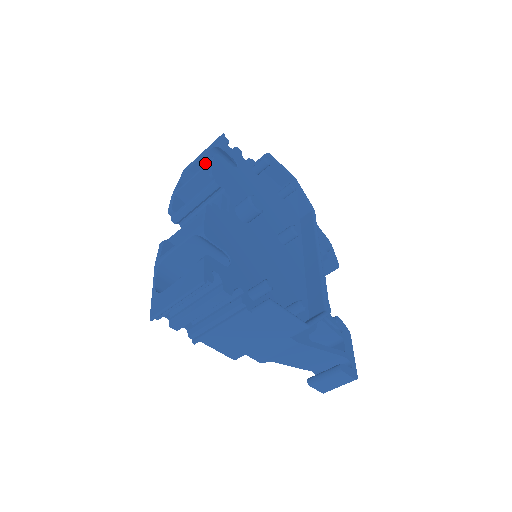
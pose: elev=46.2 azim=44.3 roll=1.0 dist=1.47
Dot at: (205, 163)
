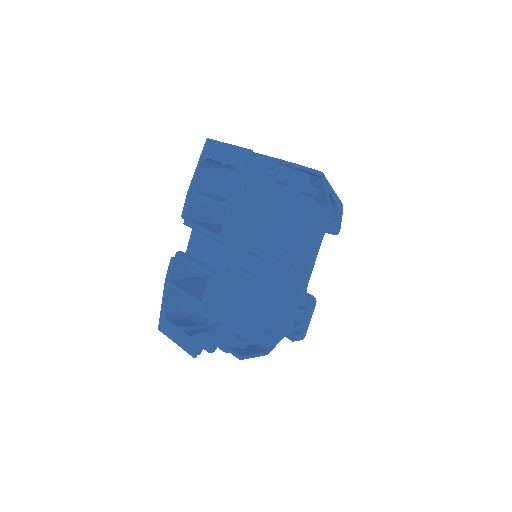
Dot at: occluded
